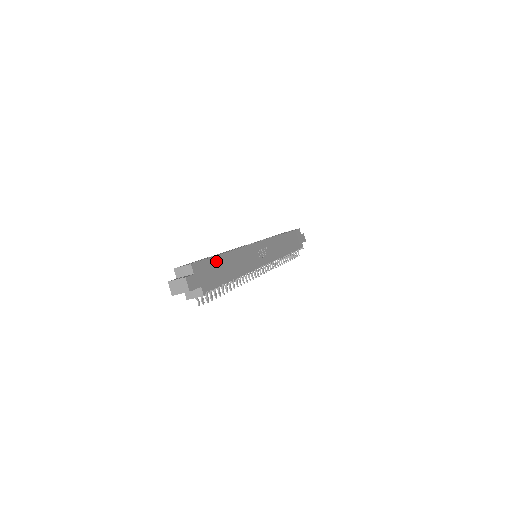
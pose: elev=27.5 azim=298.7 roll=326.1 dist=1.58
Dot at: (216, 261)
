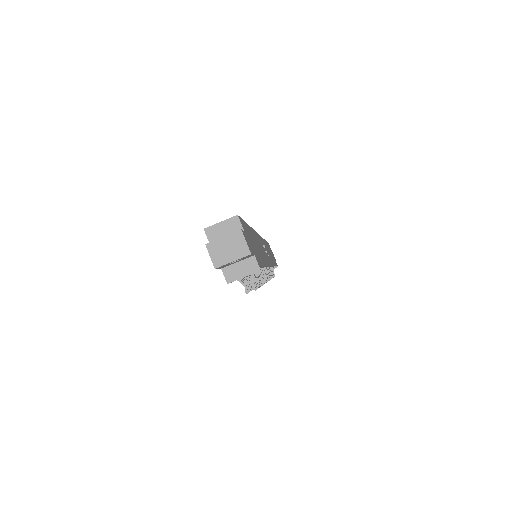
Dot at: (249, 230)
